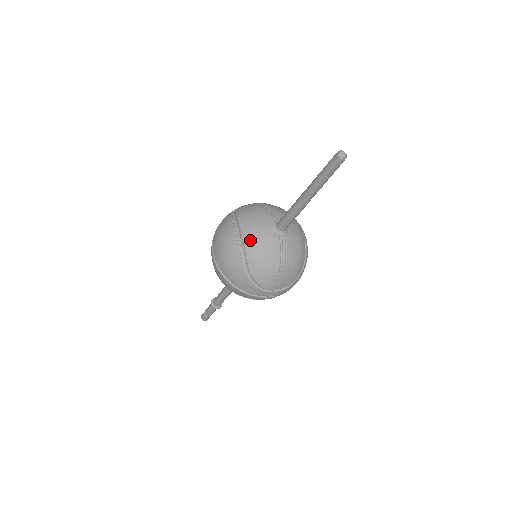
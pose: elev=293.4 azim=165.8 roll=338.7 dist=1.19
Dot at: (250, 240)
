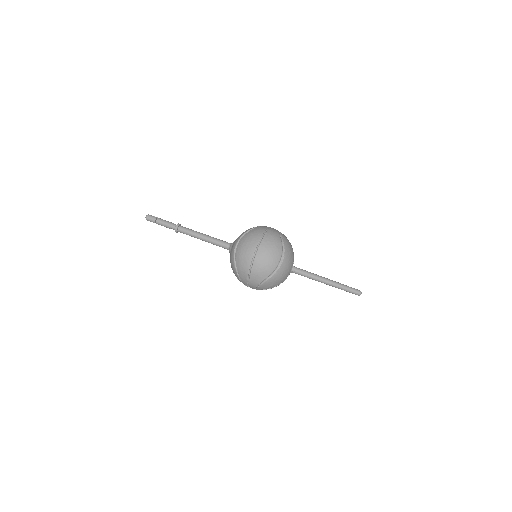
Dot at: (283, 268)
